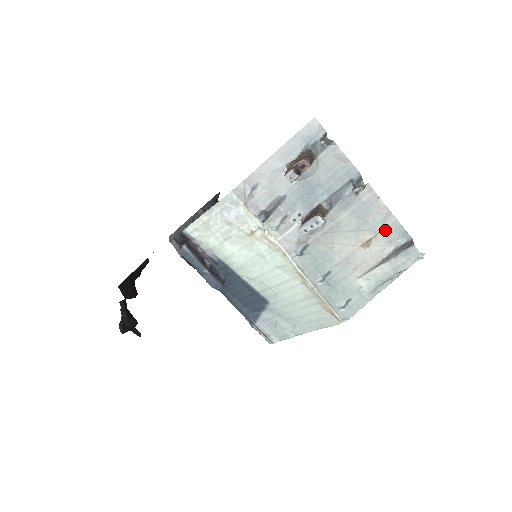
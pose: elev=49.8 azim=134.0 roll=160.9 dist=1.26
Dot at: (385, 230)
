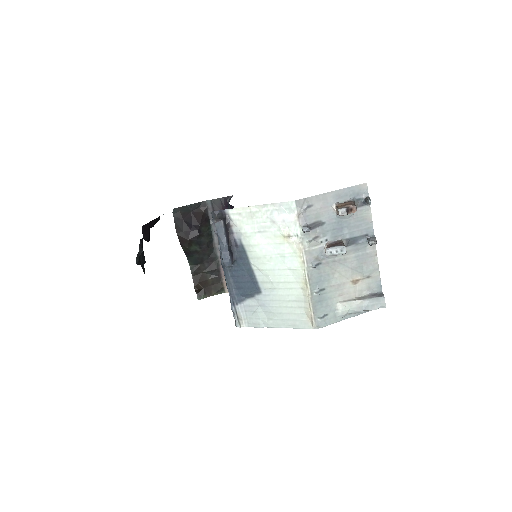
Dot at: (370, 278)
